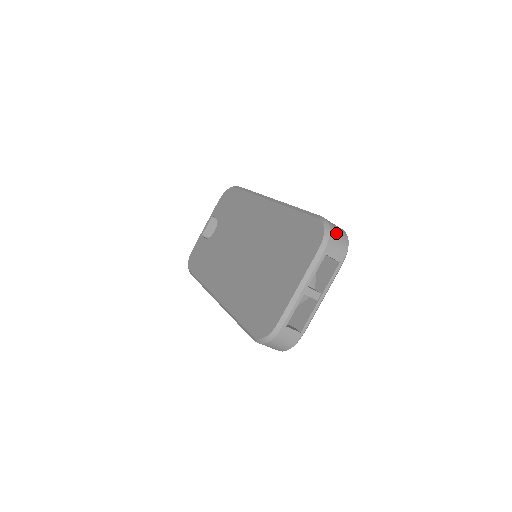
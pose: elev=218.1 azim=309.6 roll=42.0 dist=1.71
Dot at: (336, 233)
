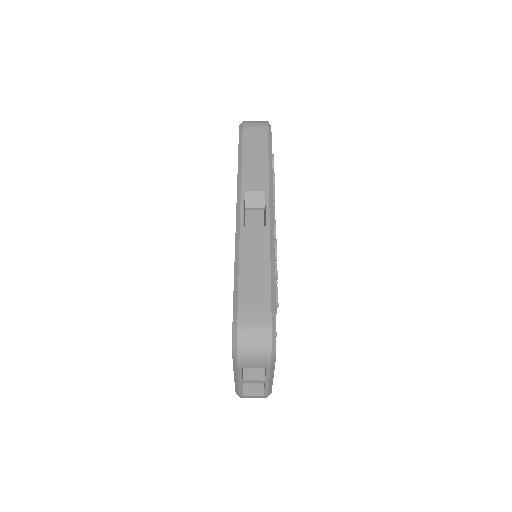
Dot at: (248, 347)
